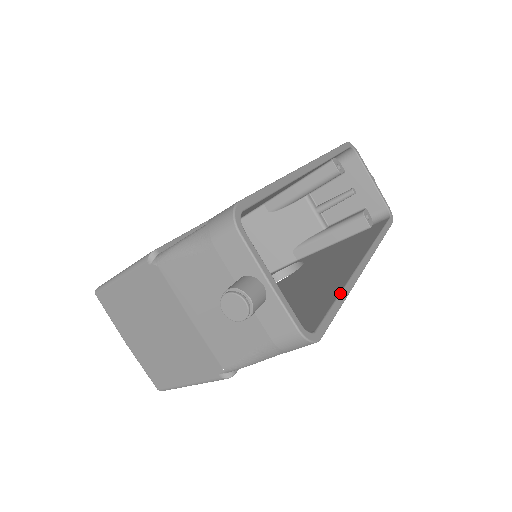
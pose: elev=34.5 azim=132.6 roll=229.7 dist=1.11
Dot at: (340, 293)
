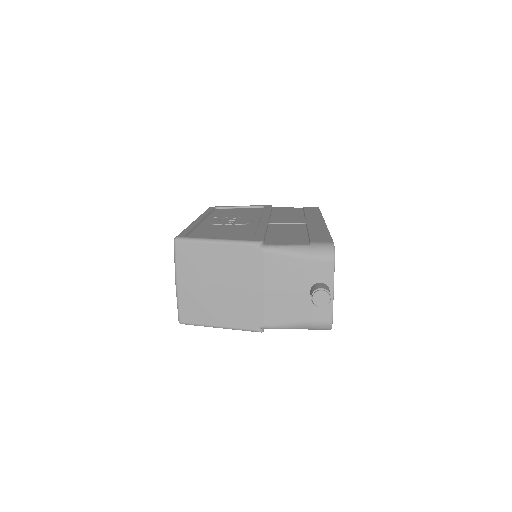
Dot at: occluded
